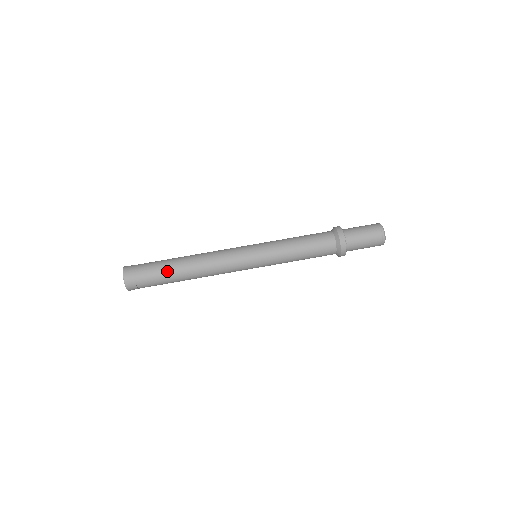
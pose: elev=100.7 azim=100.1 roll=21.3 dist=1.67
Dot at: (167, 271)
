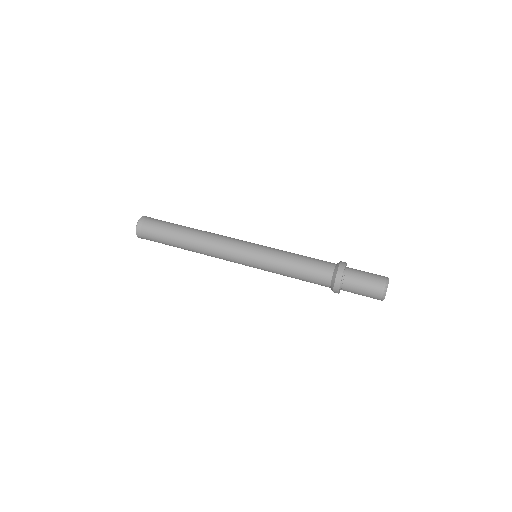
Dot at: (180, 225)
